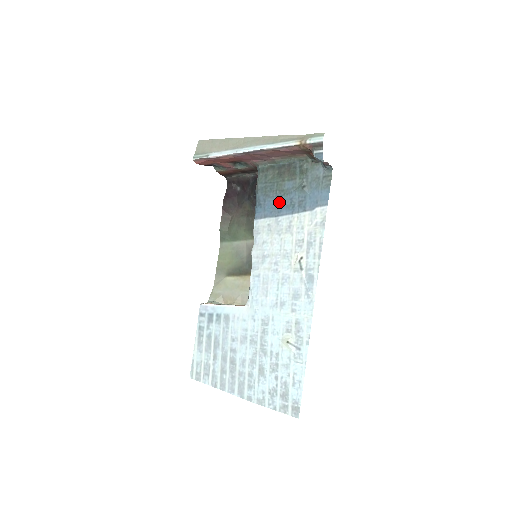
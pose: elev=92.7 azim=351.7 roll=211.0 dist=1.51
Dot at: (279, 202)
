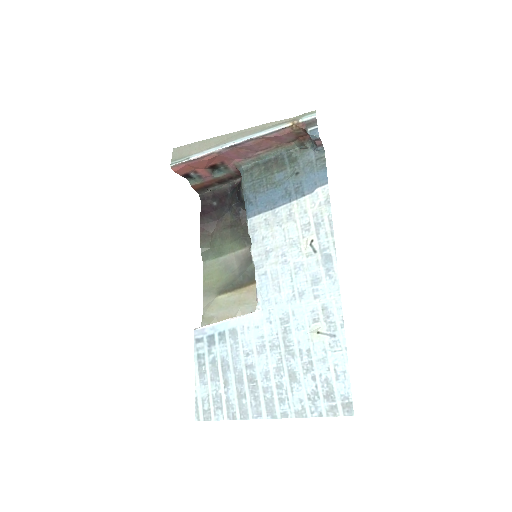
Dot at: (272, 195)
